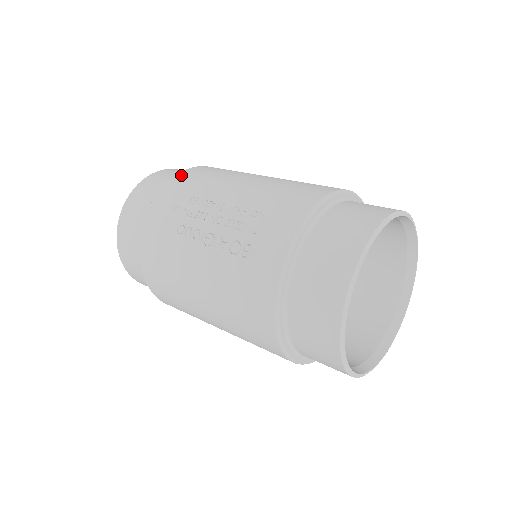
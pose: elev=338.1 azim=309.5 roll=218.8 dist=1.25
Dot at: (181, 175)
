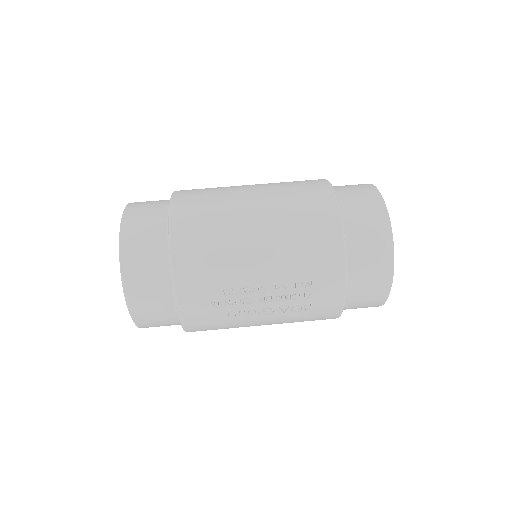
Dot at: (180, 269)
